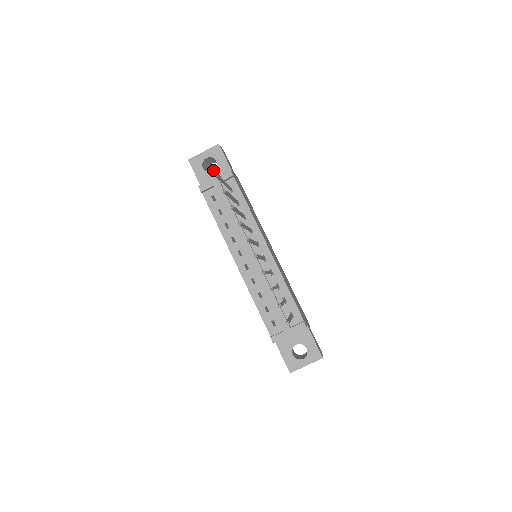
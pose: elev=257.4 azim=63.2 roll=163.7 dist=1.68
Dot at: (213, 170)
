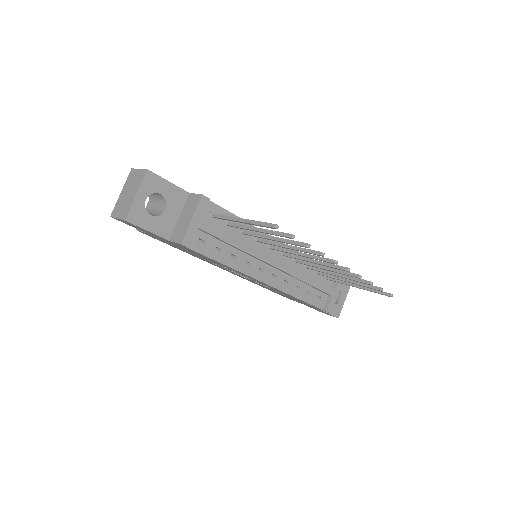
Dot at: (165, 208)
